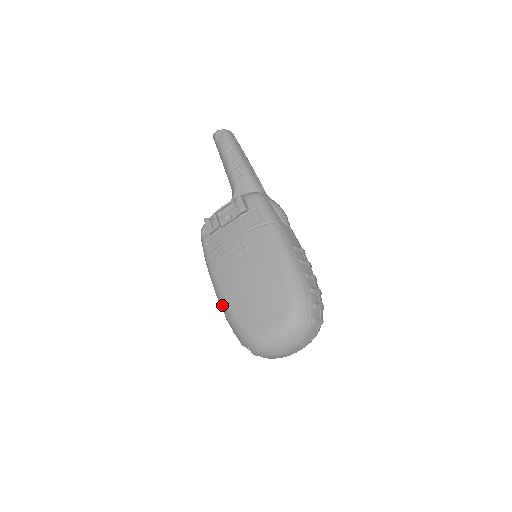
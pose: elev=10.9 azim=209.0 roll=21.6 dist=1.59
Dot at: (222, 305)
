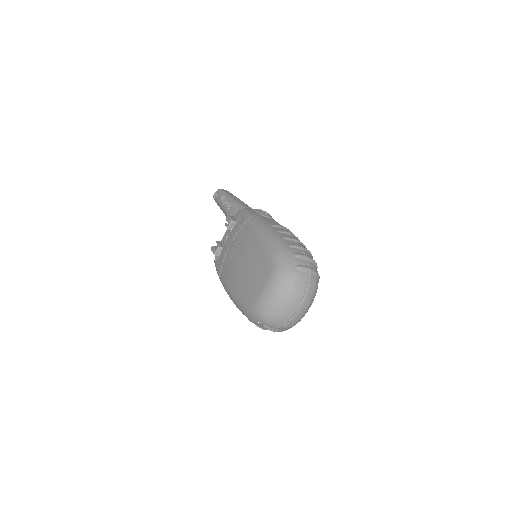
Dot at: (232, 300)
